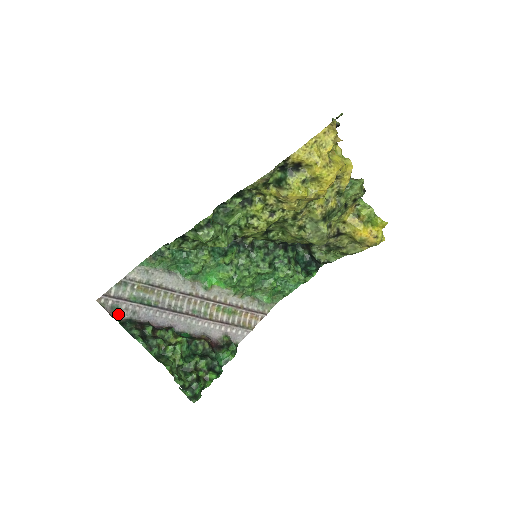
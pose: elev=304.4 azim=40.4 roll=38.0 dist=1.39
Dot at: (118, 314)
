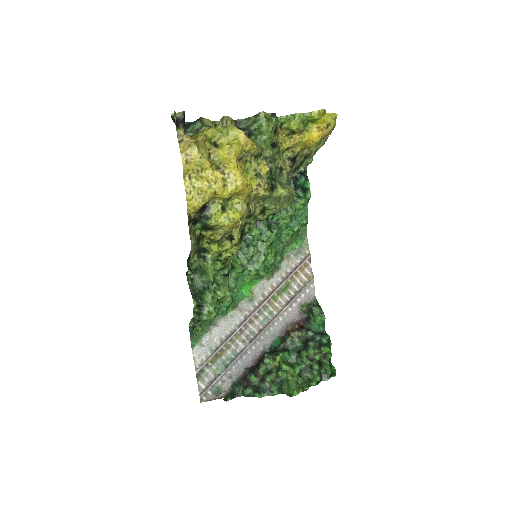
Dot at: (223, 391)
